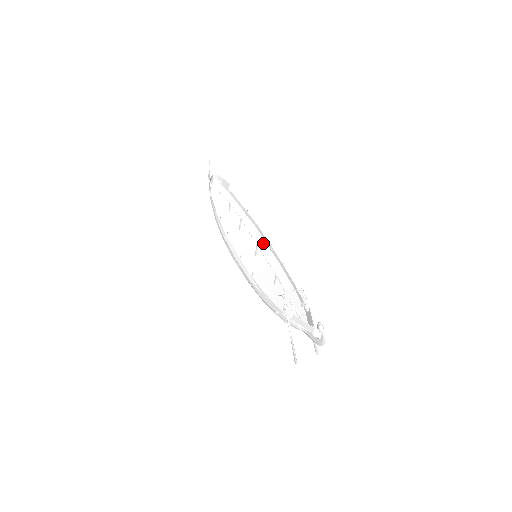
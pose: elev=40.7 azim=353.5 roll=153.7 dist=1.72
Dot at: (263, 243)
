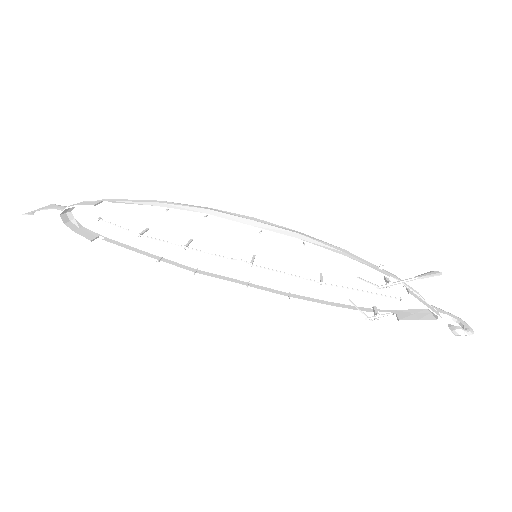
Dot at: (240, 227)
